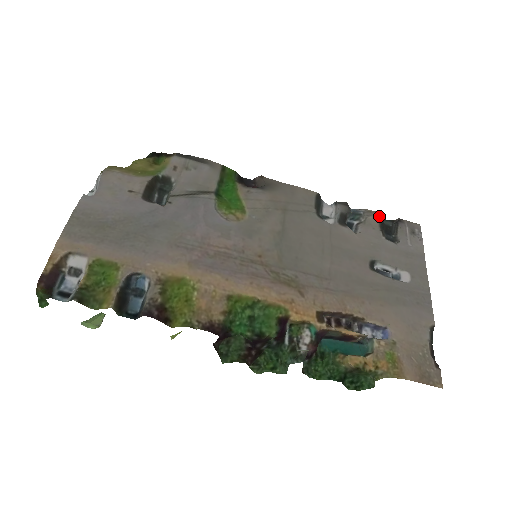
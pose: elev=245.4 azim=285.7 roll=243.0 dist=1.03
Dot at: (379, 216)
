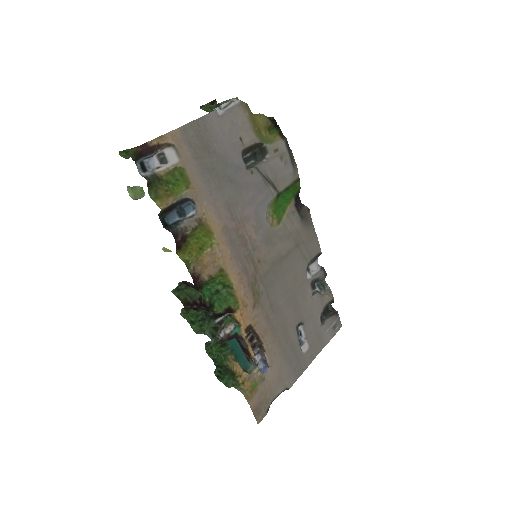
Dot at: (331, 300)
